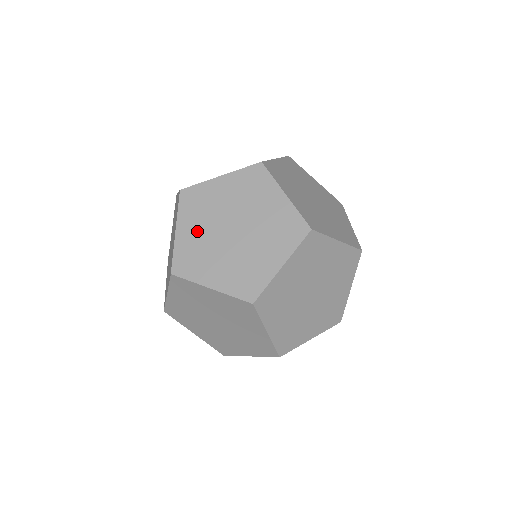
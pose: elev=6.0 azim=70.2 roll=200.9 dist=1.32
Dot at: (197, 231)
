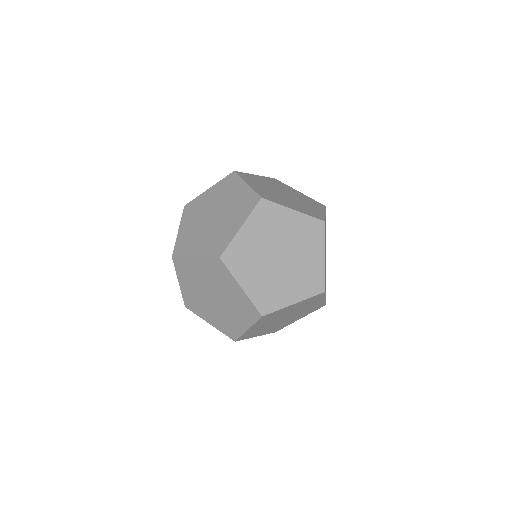
Dot at: (256, 239)
